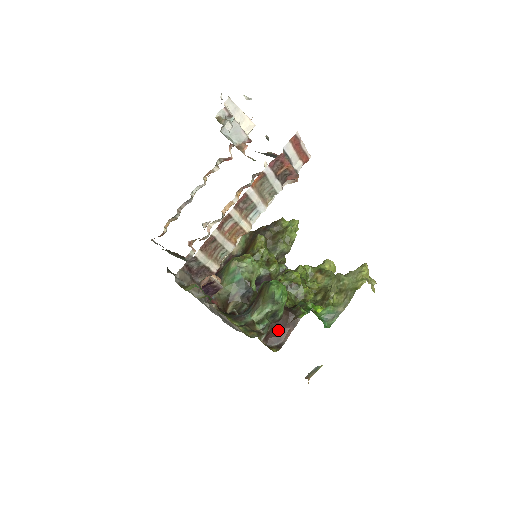
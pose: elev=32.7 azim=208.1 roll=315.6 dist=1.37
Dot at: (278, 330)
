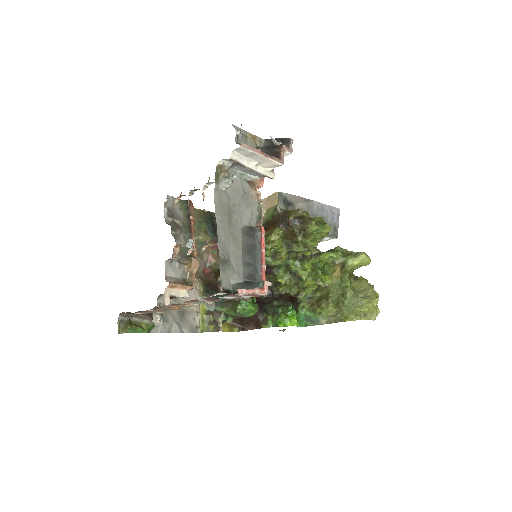
Dot at: (245, 321)
